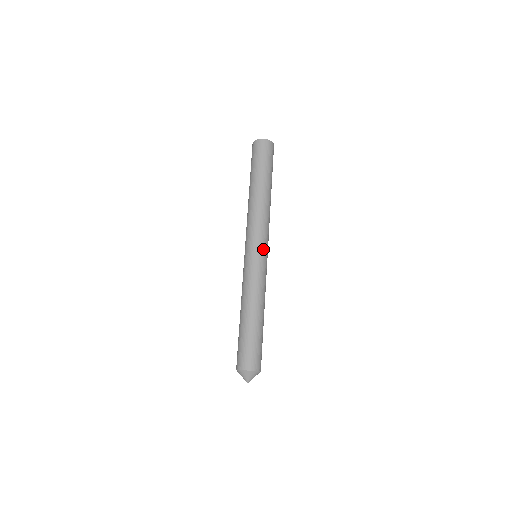
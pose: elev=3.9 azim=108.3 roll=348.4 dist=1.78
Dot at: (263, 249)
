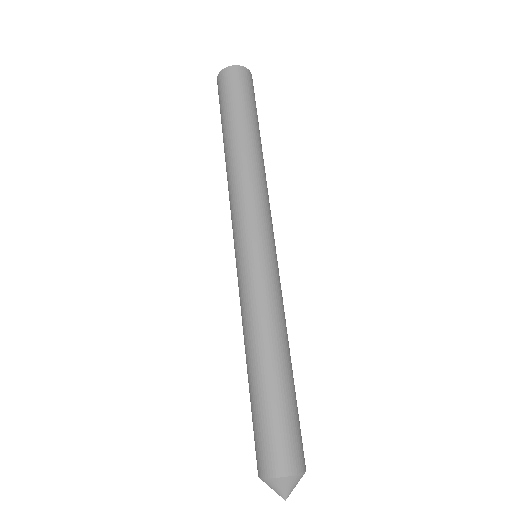
Dot at: (265, 240)
